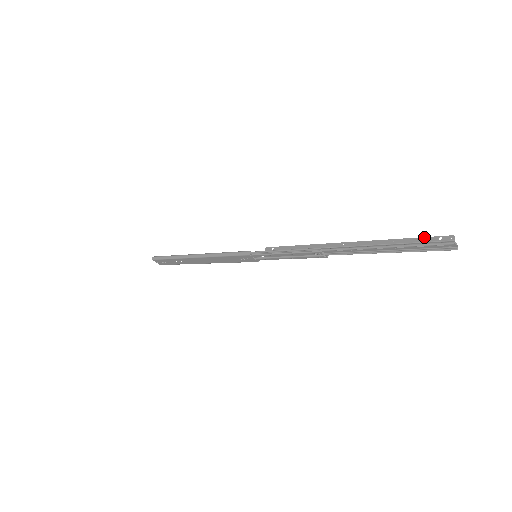
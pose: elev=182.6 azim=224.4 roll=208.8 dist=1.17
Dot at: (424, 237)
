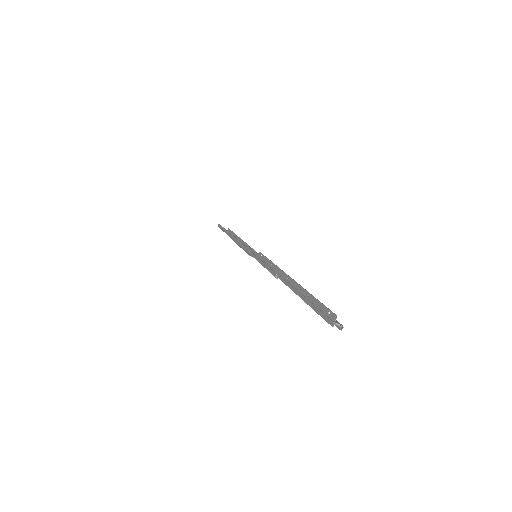
Dot at: (322, 304)
